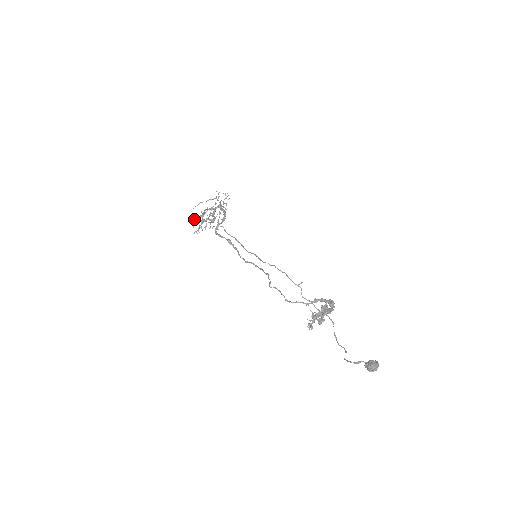
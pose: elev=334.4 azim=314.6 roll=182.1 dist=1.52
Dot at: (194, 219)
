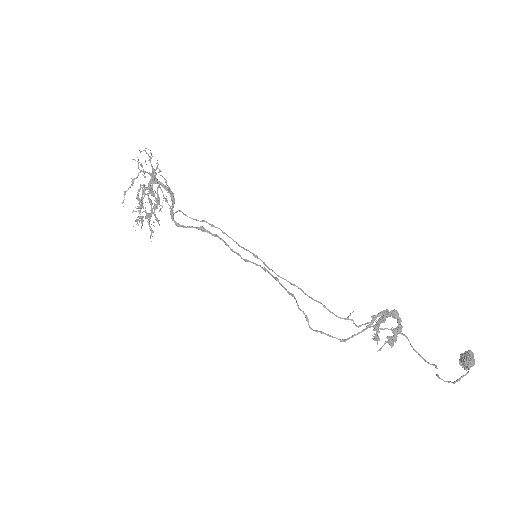
Dot at: occluded
